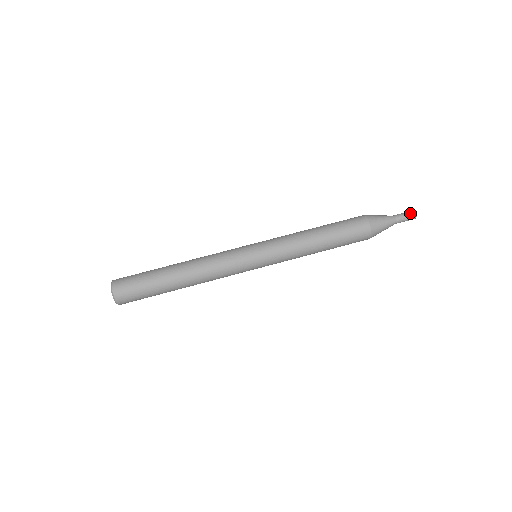
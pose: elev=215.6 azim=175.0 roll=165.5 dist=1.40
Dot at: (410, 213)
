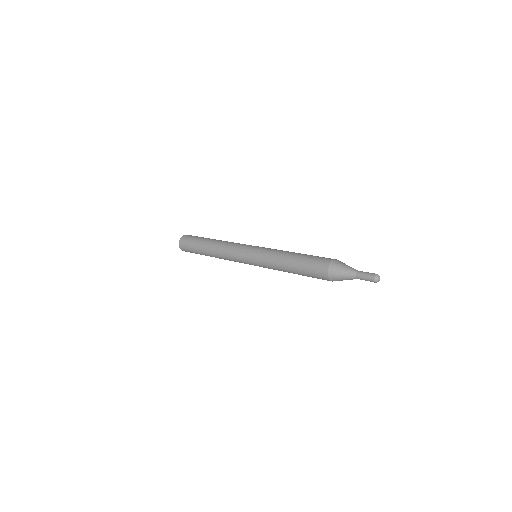
Dot at: (373, 273)
